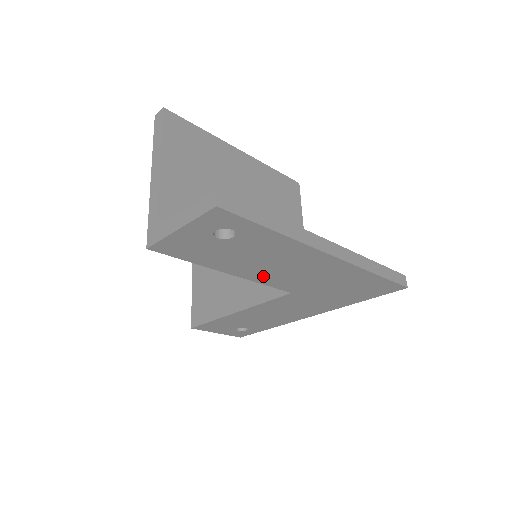
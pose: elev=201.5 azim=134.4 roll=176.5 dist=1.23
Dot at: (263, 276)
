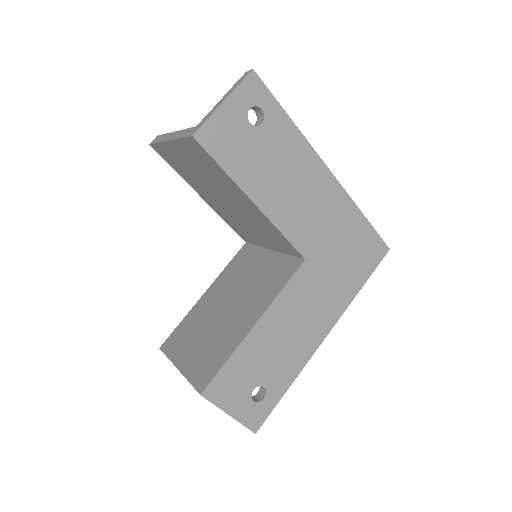
Dot at: (281, 212)
